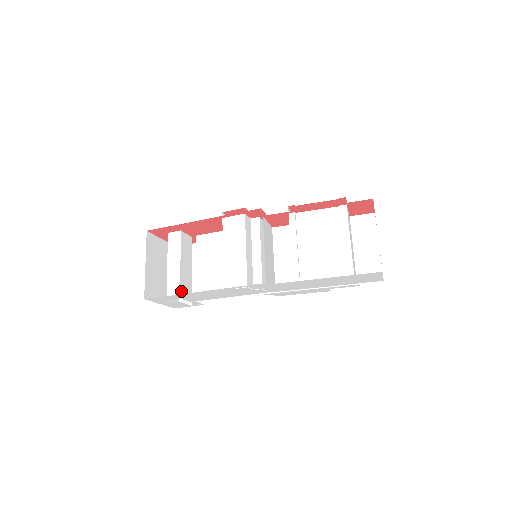
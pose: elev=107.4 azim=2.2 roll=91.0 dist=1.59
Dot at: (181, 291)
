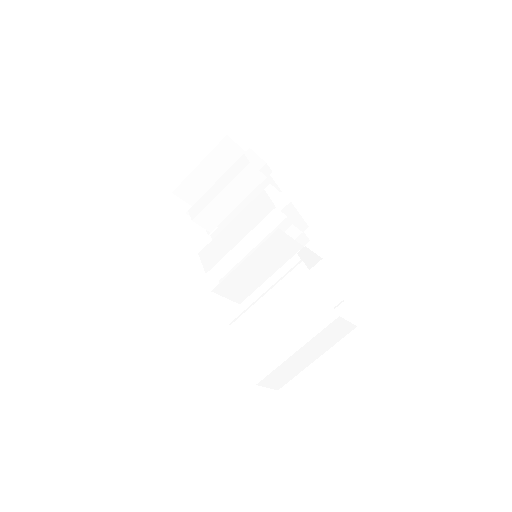
Dot at: (200, 216)
